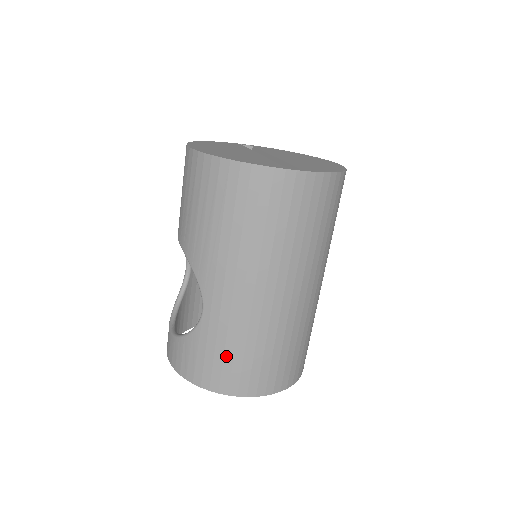
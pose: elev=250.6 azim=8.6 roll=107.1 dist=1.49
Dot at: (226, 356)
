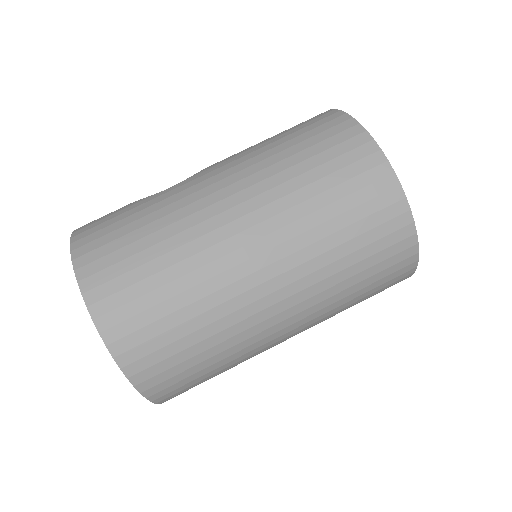
Dot at: (127, 227)
